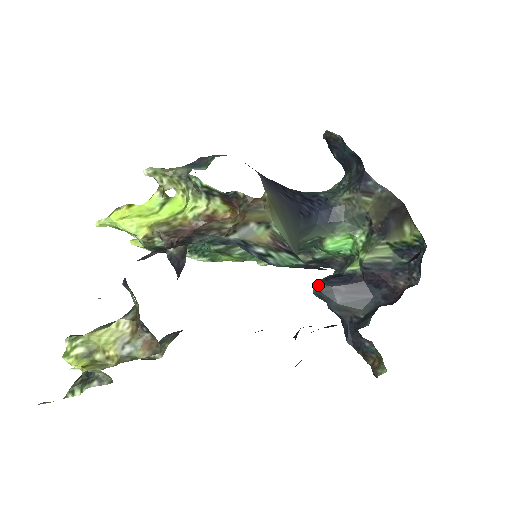
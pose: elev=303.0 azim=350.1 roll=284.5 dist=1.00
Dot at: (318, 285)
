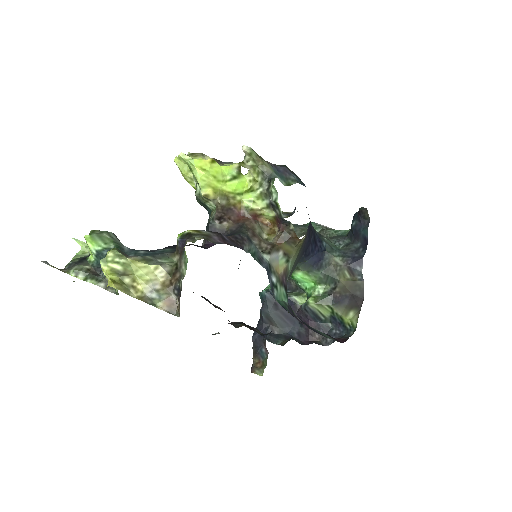
Dot at: (268, 292)
